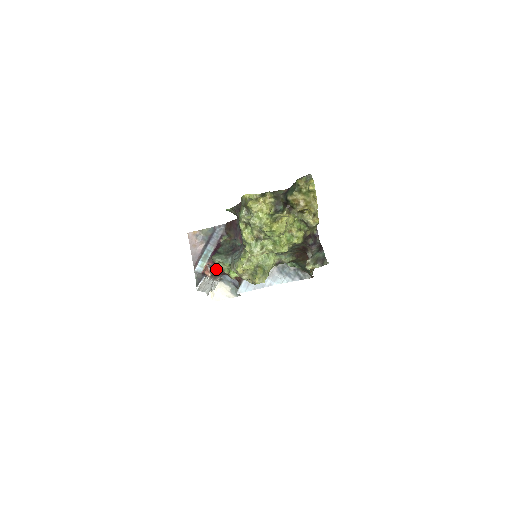
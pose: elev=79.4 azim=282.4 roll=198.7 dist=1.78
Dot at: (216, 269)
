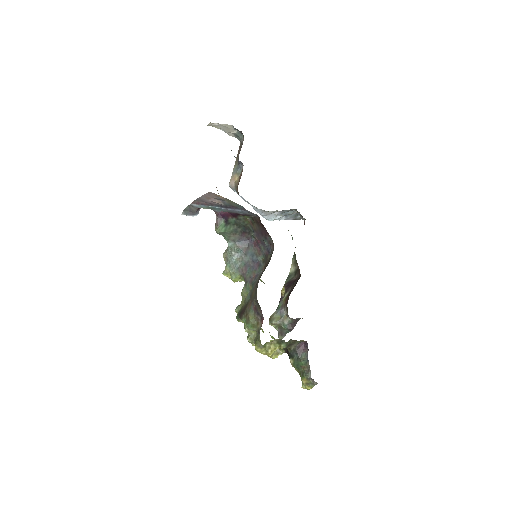
Dot at: occluded
